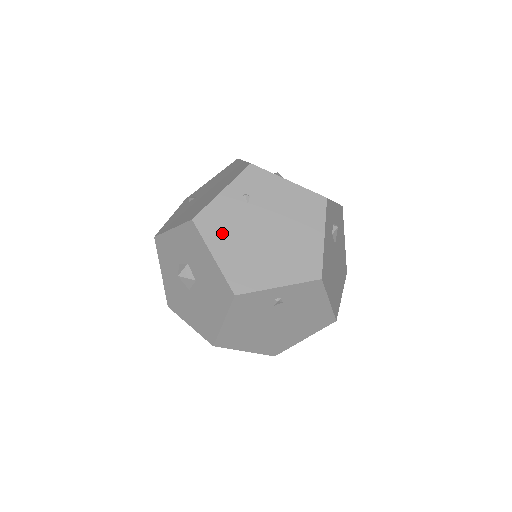
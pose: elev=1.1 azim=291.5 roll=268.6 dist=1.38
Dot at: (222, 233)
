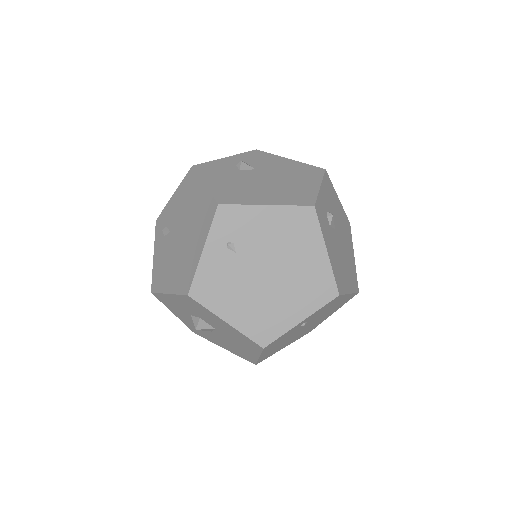
Dot at: (224, 295)
